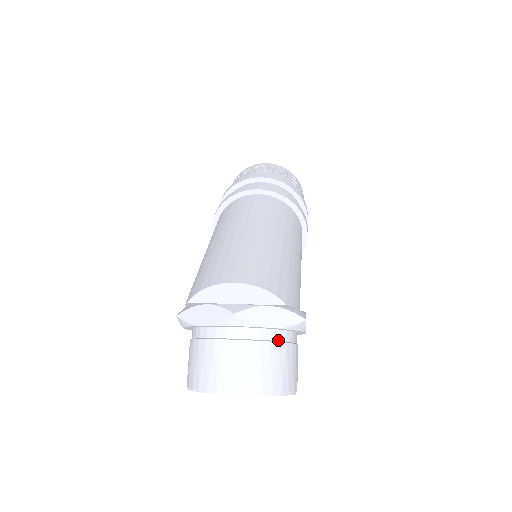
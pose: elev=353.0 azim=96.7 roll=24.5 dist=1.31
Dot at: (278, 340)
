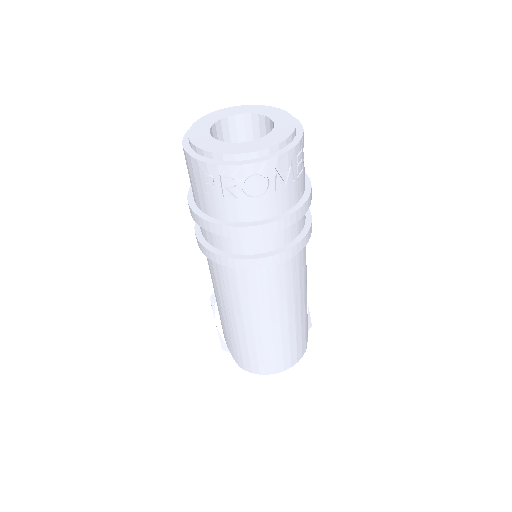
Dot at: occluded
